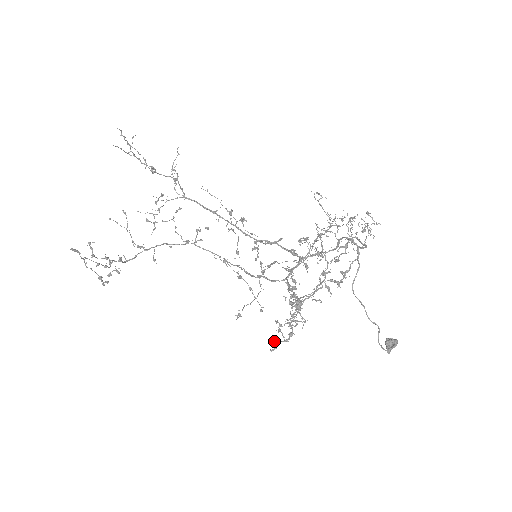
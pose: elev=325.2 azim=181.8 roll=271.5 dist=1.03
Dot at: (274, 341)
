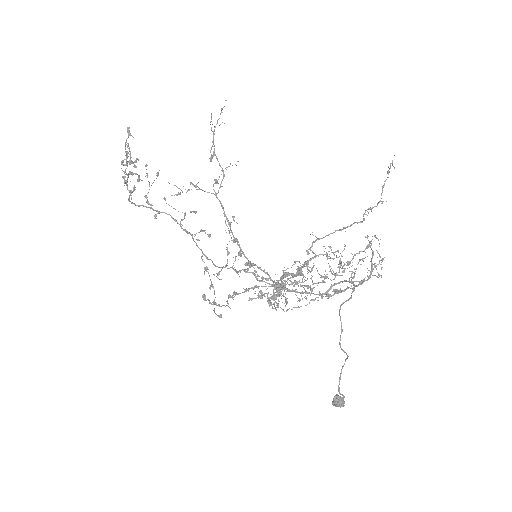
Dot at: occluded
